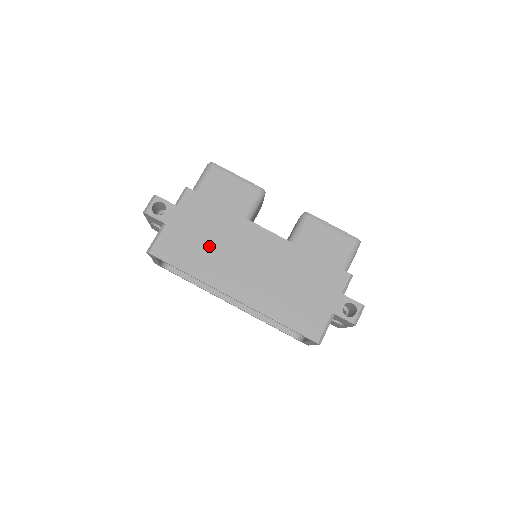
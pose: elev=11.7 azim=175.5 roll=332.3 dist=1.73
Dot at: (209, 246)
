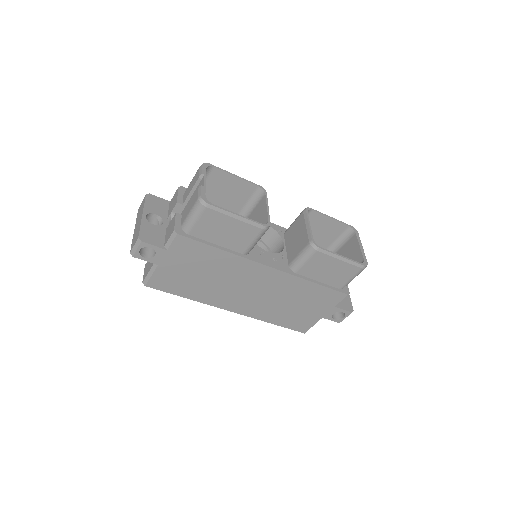
Dot at: (206, 280)
